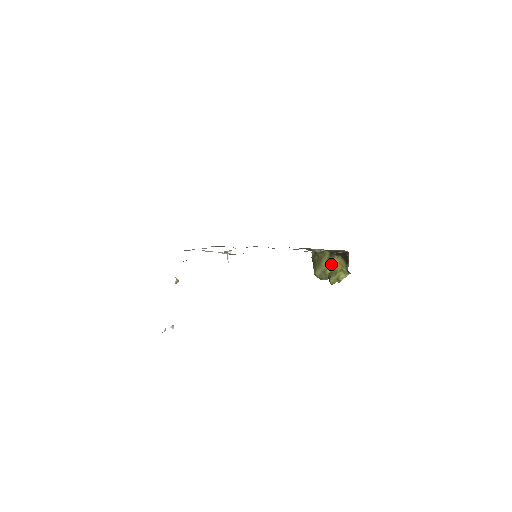
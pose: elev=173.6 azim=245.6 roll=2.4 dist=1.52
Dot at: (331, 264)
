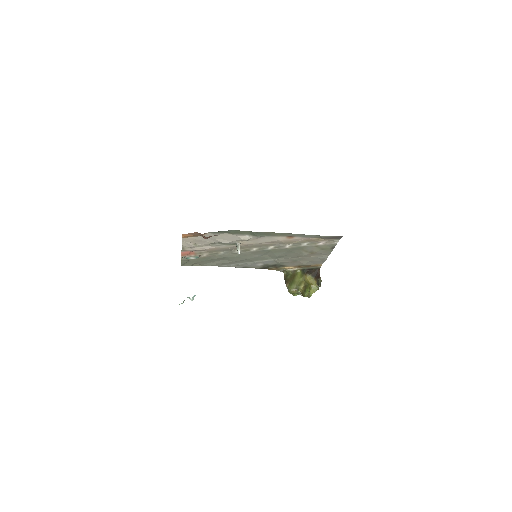
Dot at: (304, 280)
